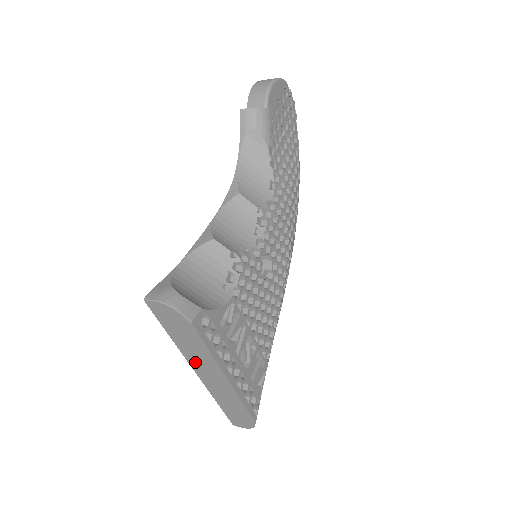
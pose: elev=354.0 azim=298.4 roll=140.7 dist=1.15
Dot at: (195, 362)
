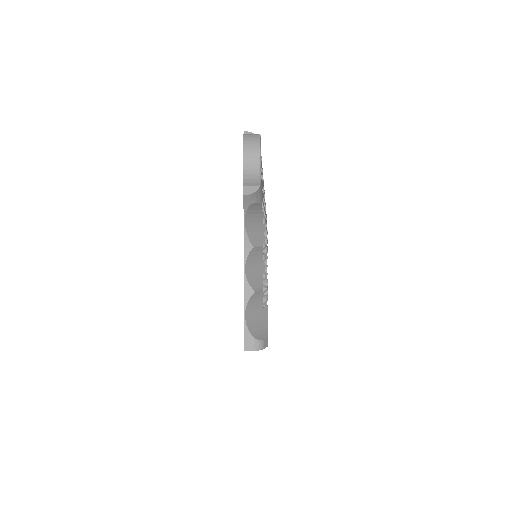
Dot at: occluded
